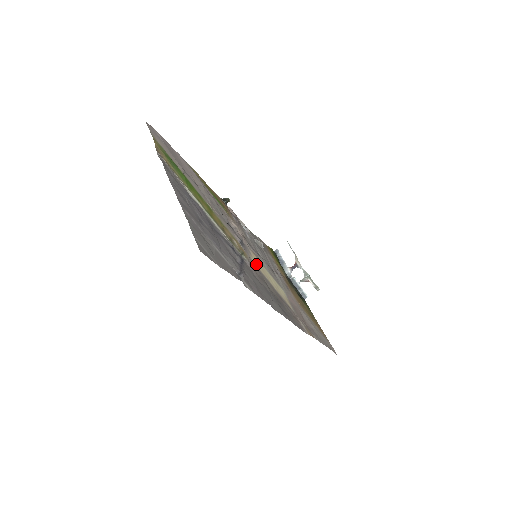
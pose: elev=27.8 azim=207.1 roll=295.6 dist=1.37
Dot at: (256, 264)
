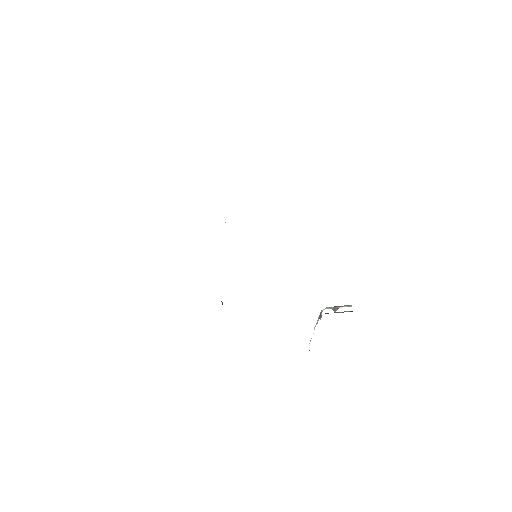
Dot at: occluded
